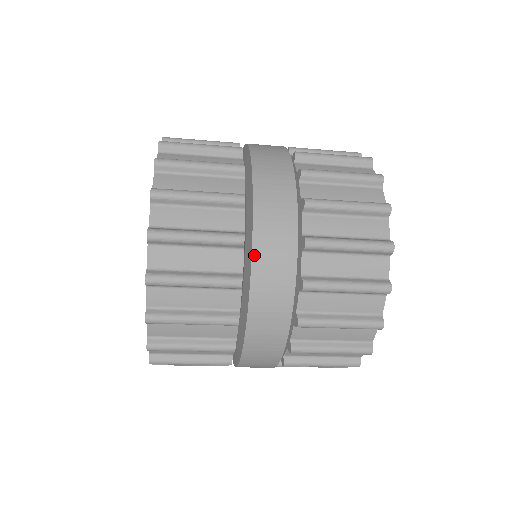
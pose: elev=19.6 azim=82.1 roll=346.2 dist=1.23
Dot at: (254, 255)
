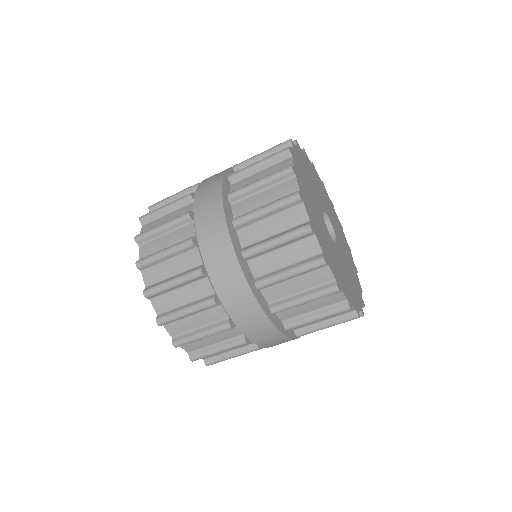
Dot at: occluded
